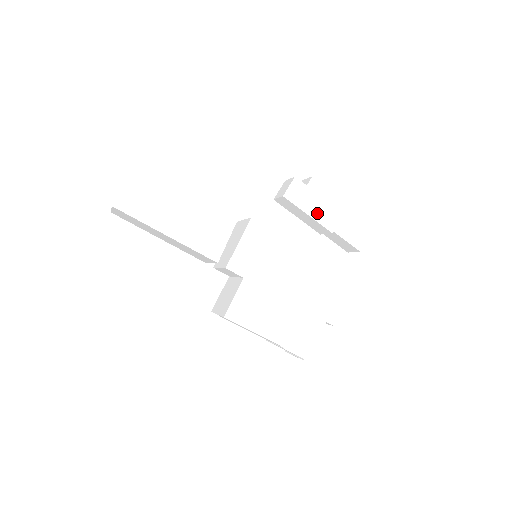
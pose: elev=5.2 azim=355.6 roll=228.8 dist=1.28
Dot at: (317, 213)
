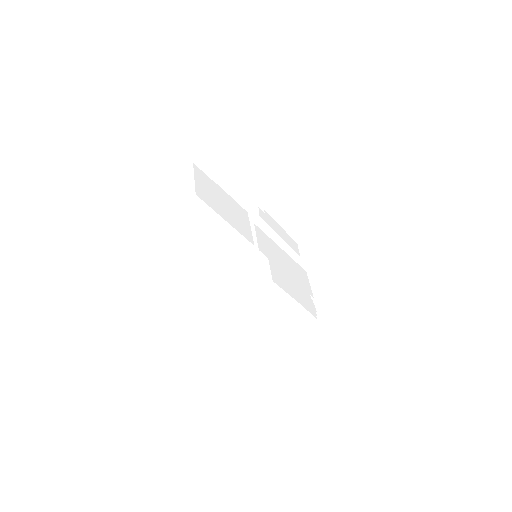
Dot at: (275, 230)
